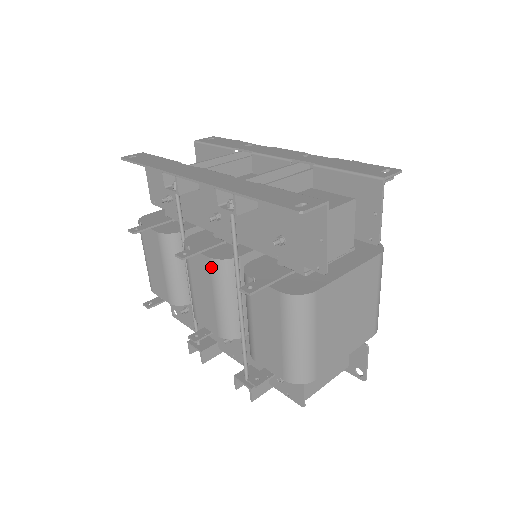
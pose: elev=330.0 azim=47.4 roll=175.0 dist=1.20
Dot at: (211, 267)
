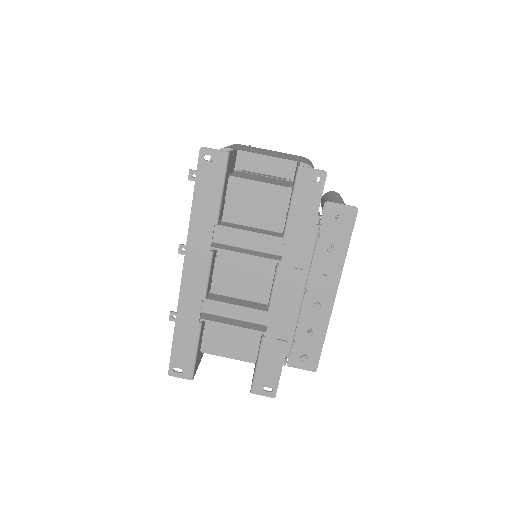
Dot at: occluded
